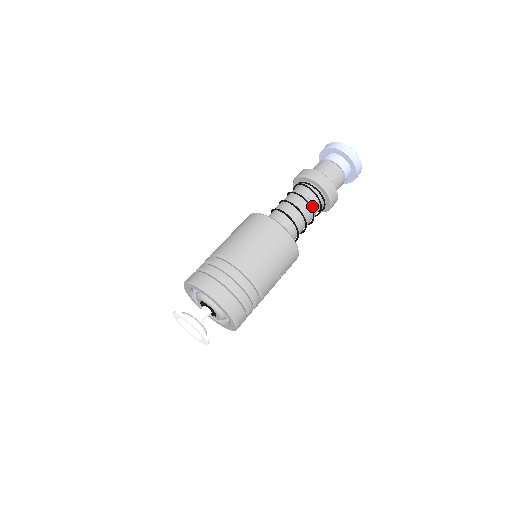
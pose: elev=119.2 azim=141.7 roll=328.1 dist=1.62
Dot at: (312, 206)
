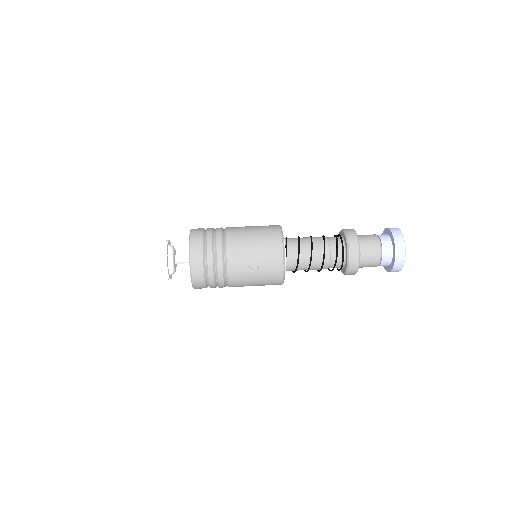
Dot at: (327, 245)
